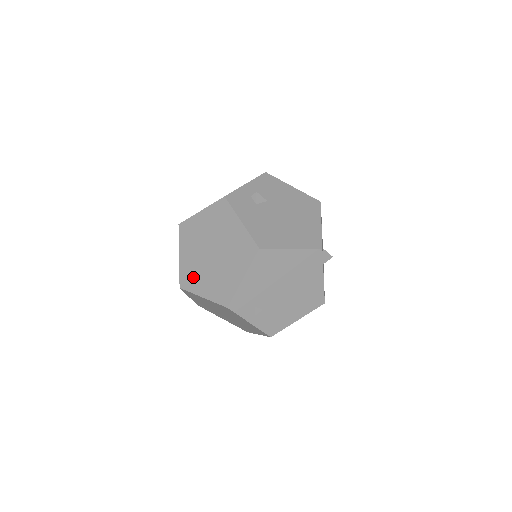
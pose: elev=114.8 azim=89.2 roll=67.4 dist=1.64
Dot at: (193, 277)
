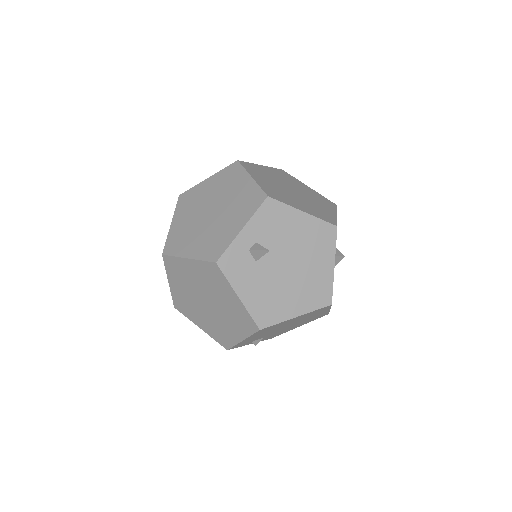
Dot at: (188, 308)
